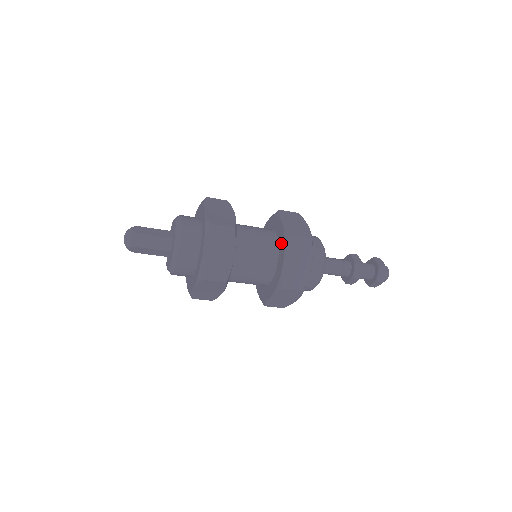
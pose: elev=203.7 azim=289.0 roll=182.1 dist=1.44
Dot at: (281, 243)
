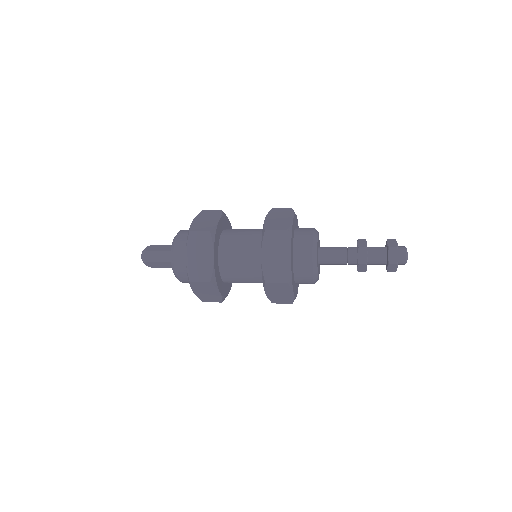
Dot at: occluded
